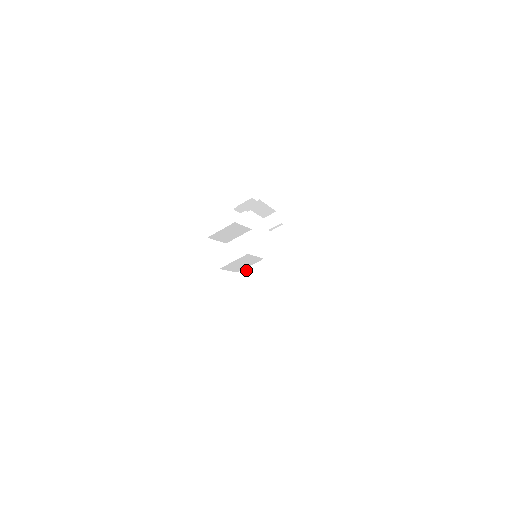
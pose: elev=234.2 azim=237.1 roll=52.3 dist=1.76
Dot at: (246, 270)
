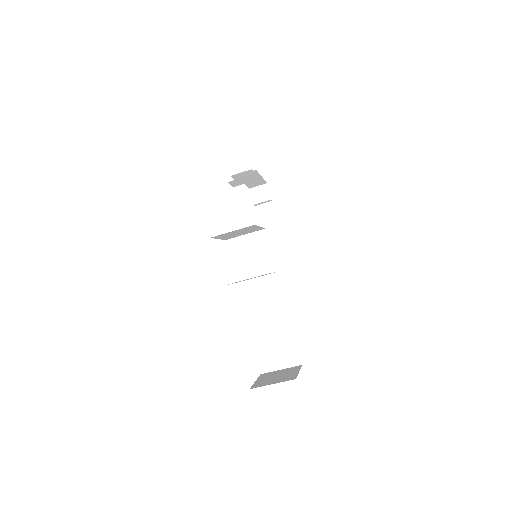
Dot at: (250, 282)
